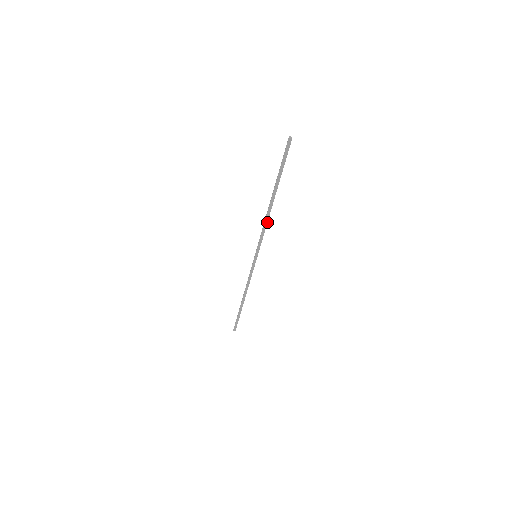
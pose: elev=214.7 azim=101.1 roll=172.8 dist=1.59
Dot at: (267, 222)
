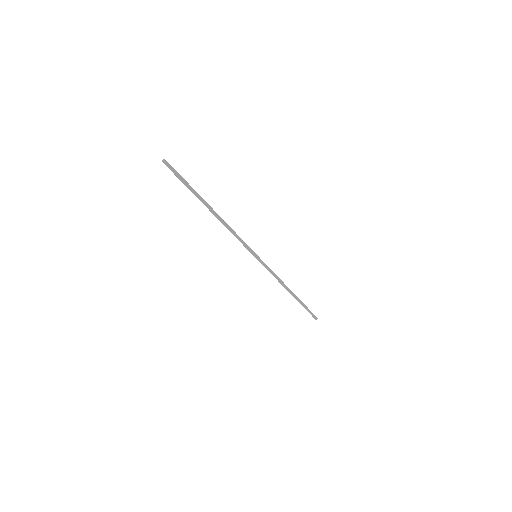
Dot at: (229, 228)
